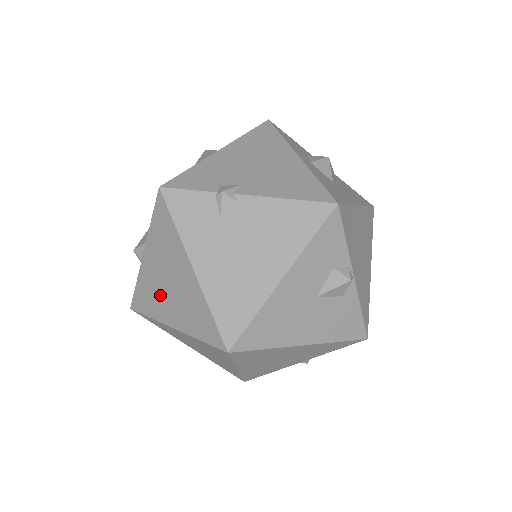
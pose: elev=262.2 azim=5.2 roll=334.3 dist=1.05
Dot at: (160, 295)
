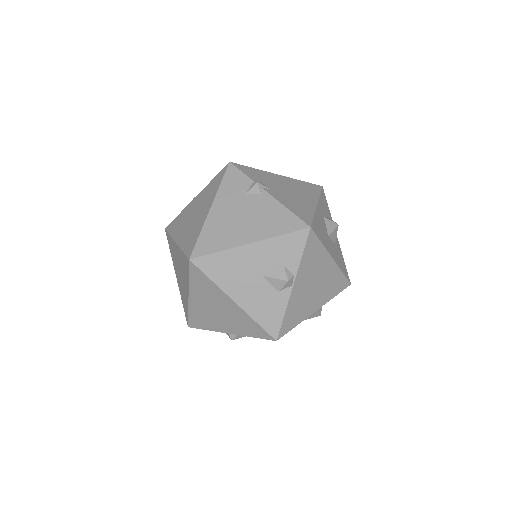
Dot at: (185, 222)
